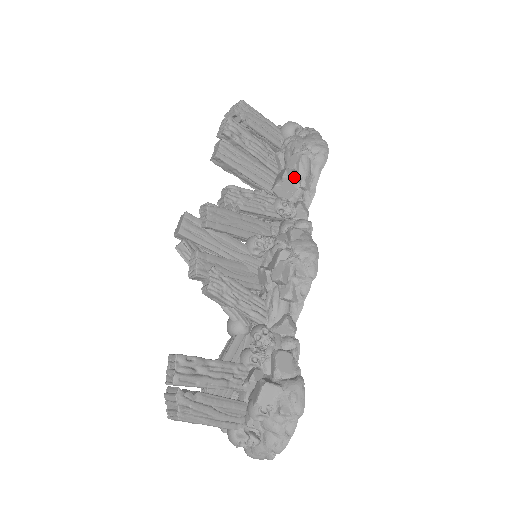
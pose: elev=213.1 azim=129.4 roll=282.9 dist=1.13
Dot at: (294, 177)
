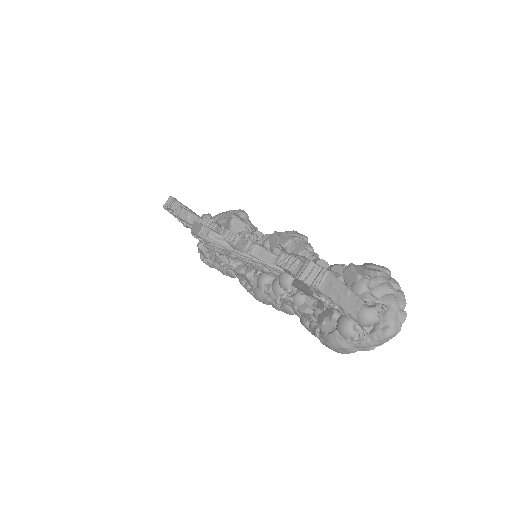
Dot at: (238, 219)
